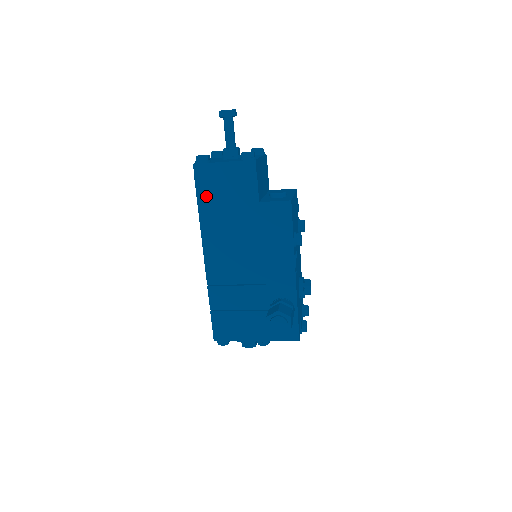
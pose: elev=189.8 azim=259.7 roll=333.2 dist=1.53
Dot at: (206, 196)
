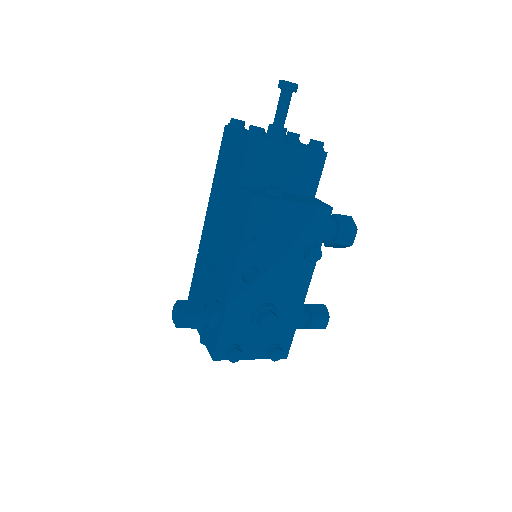
Dot at: (221, 161)
